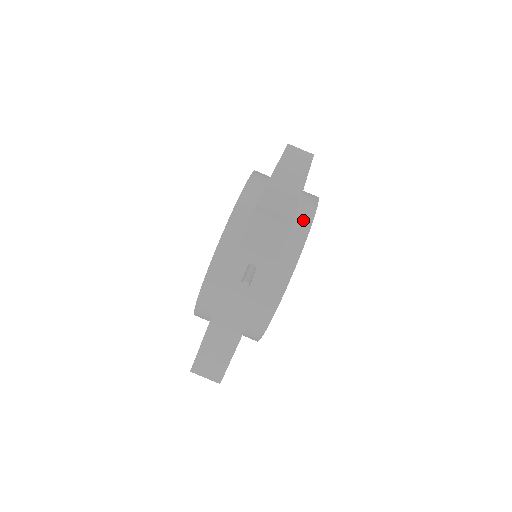
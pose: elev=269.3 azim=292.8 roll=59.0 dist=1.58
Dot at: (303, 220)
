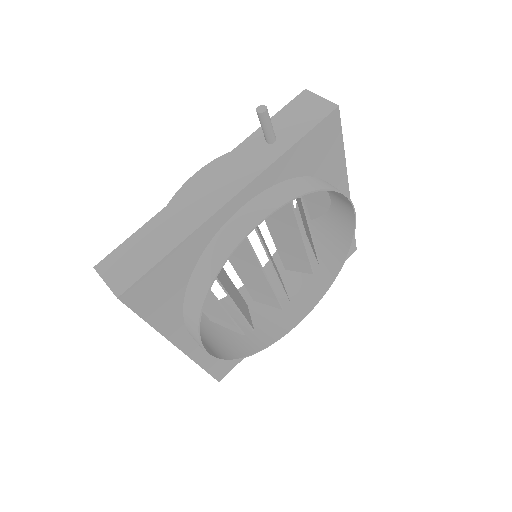
Dot at: occluded
